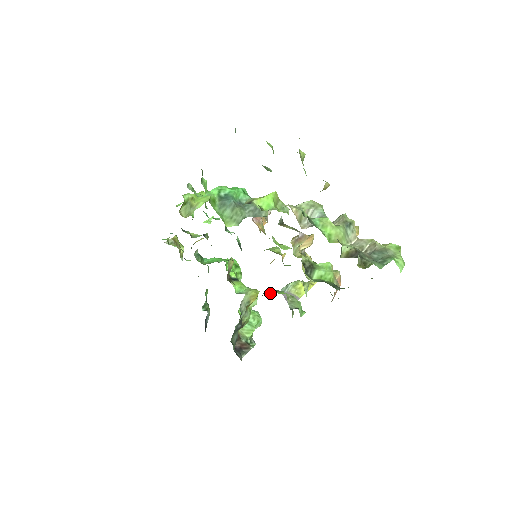
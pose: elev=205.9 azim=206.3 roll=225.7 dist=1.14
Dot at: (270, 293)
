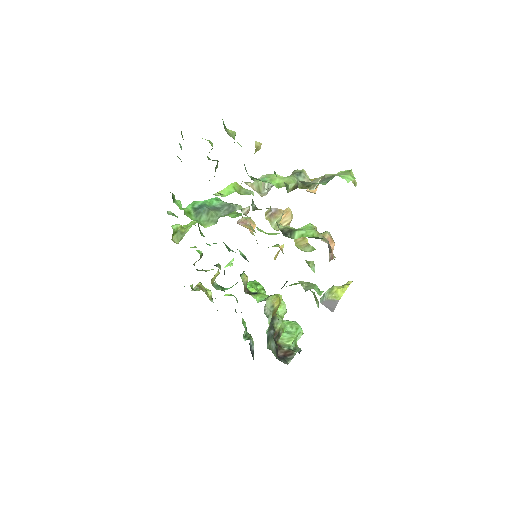
Dot at: (283, 286)
